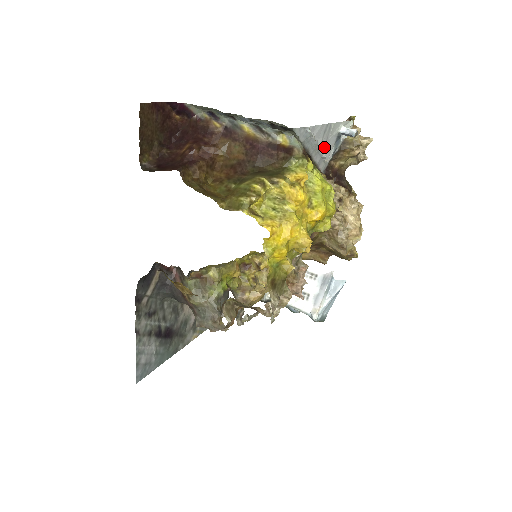
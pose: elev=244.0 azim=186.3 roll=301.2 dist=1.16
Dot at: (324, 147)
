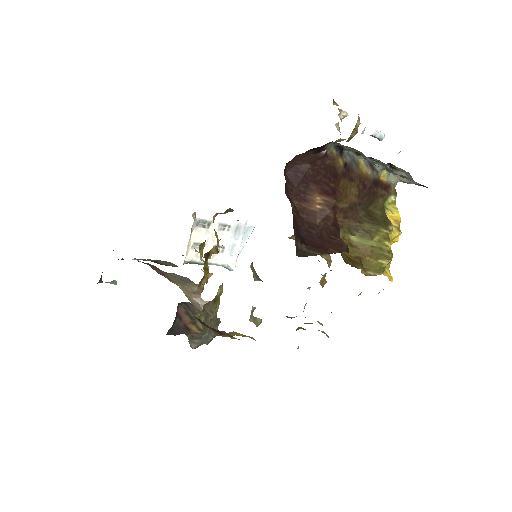
Dot at: occluded
